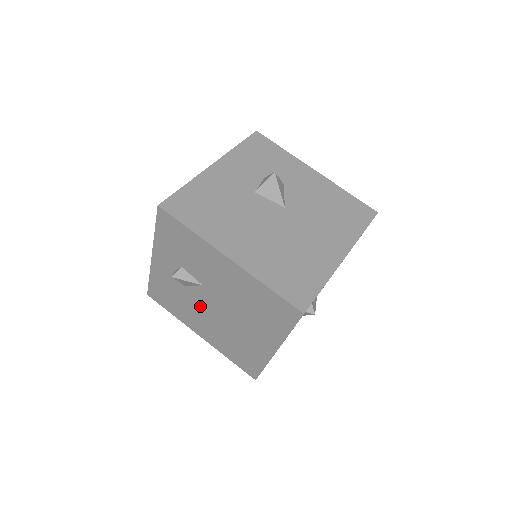
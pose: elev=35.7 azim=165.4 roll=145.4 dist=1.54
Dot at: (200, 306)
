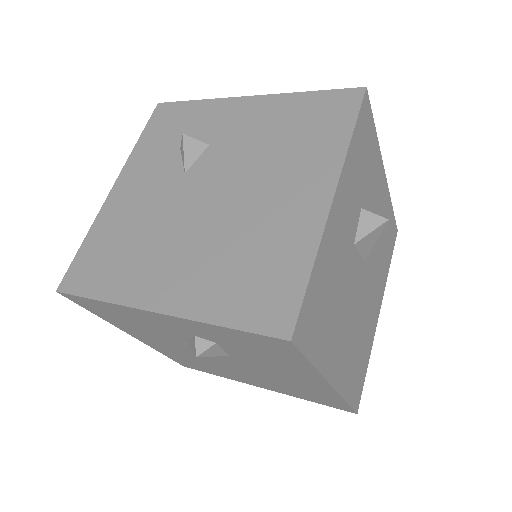
Dot at: (186, 346)
